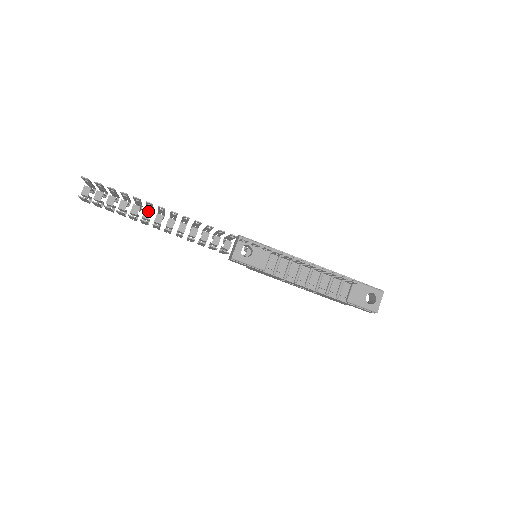
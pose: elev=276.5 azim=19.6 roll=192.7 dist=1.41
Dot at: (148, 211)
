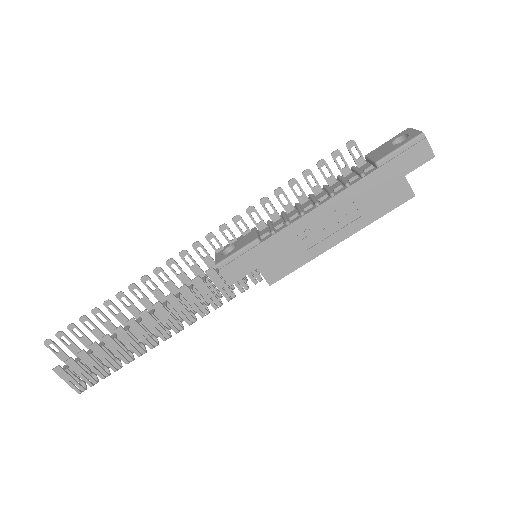
Dot at: (126, 327)
